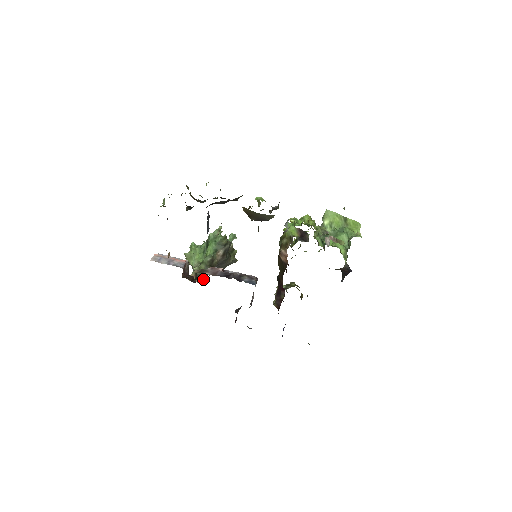
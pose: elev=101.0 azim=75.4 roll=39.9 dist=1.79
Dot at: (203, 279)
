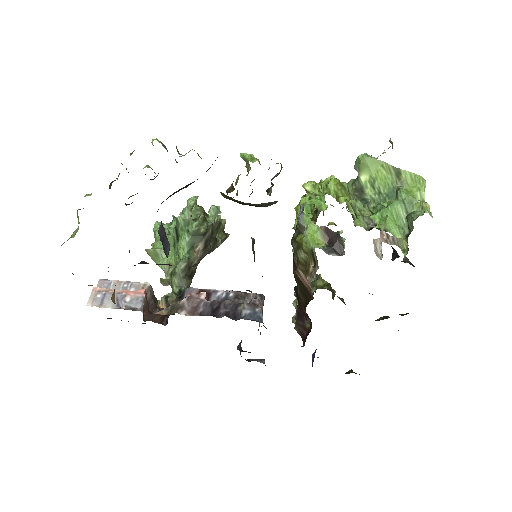
Dot at: occluded
